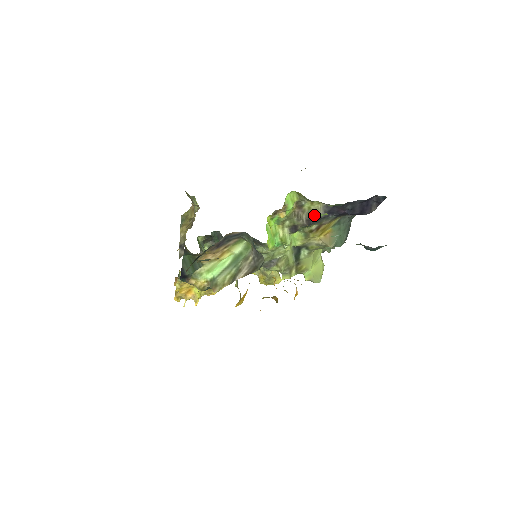
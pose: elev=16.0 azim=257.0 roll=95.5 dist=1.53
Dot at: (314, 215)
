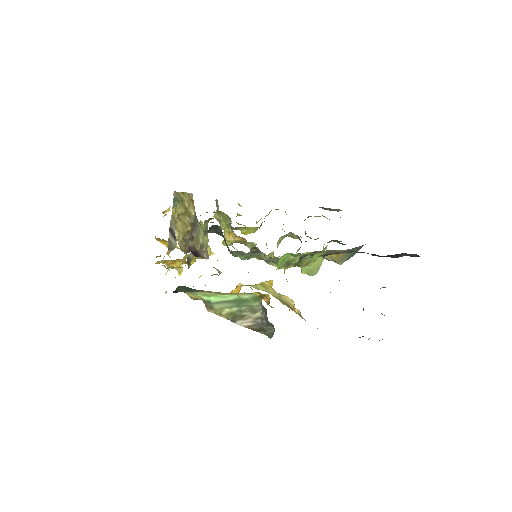
Dot at: (339, 280)
